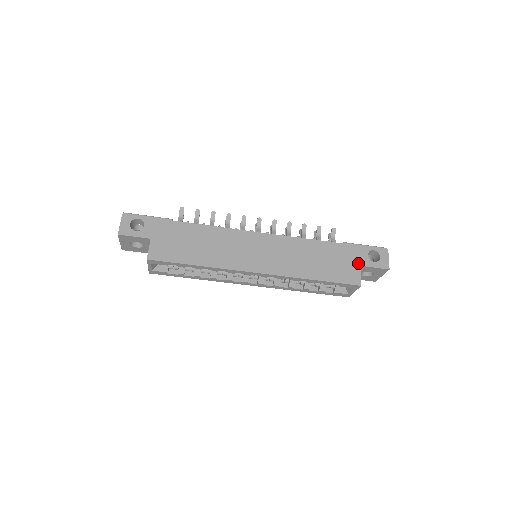
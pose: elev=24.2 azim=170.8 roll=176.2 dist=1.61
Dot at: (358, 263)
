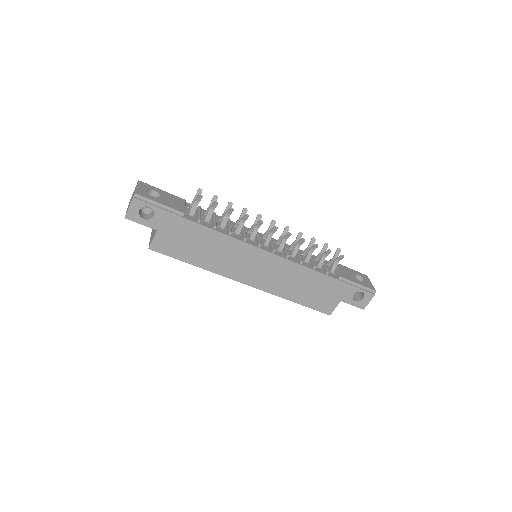
Dot at: (340, 299)
